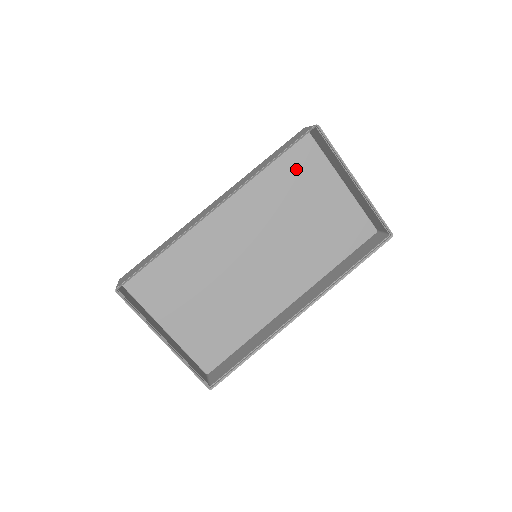
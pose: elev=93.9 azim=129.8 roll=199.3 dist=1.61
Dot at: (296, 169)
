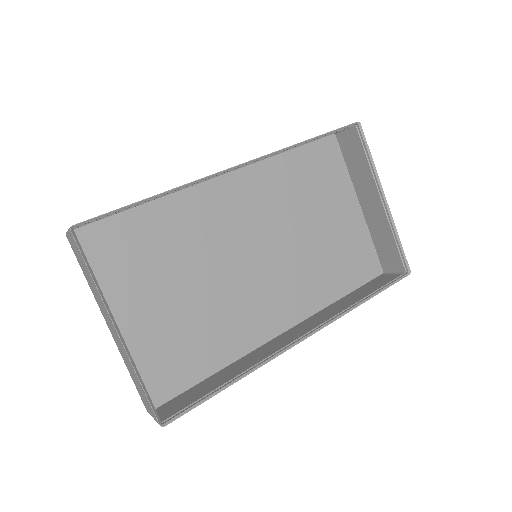
Dot at: (317, 172)
